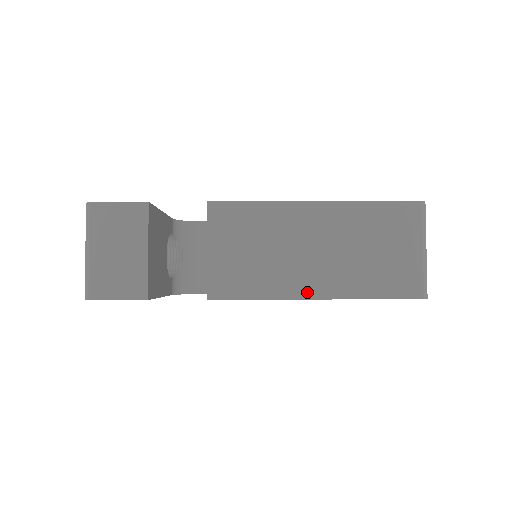
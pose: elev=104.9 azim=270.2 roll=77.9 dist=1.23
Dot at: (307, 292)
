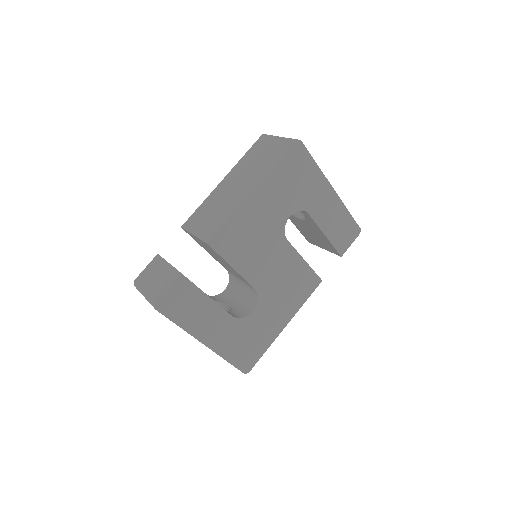
Dot at: (247, 194)
